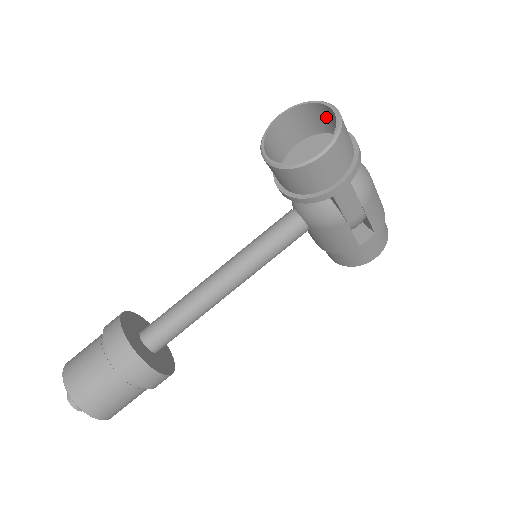
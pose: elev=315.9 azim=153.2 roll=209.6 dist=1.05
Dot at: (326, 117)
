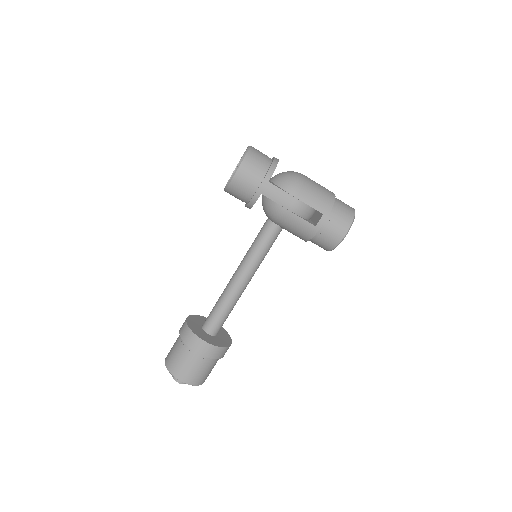
Dot at: occluded
